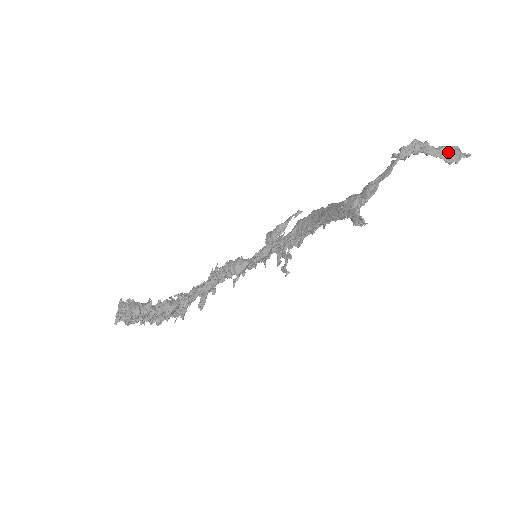
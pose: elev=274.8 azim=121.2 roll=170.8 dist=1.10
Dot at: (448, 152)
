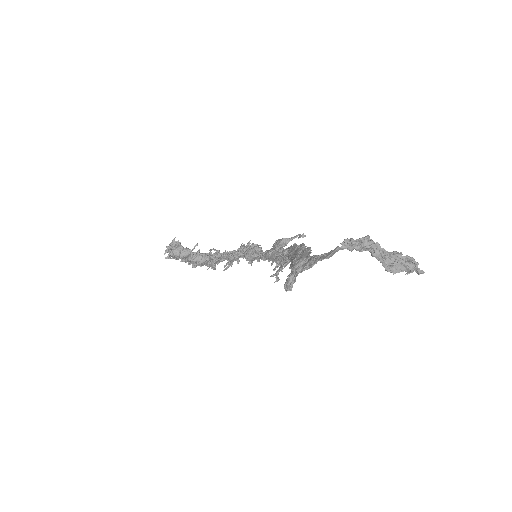
Dot at: (394, 262)
